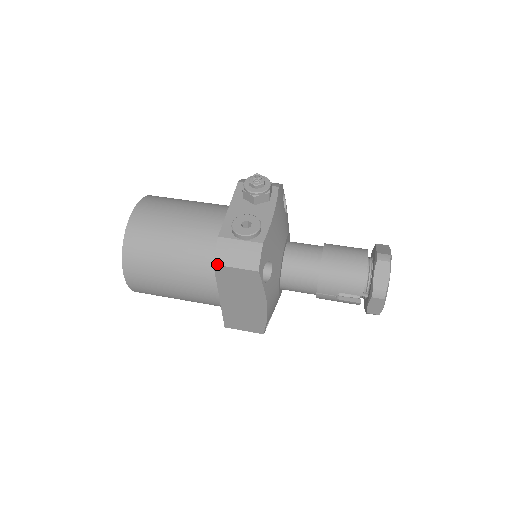
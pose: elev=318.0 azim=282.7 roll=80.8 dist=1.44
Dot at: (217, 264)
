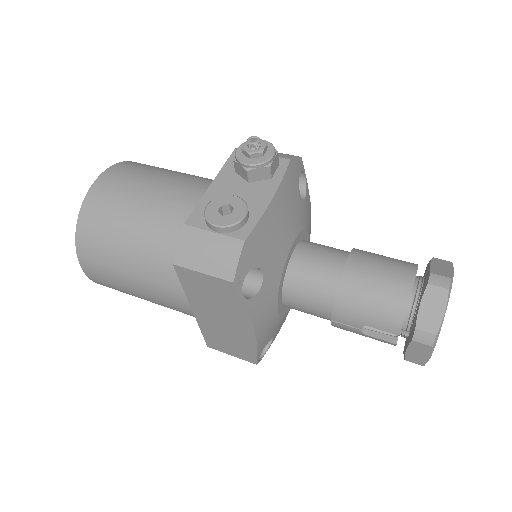
Dot at: (177, 264)
